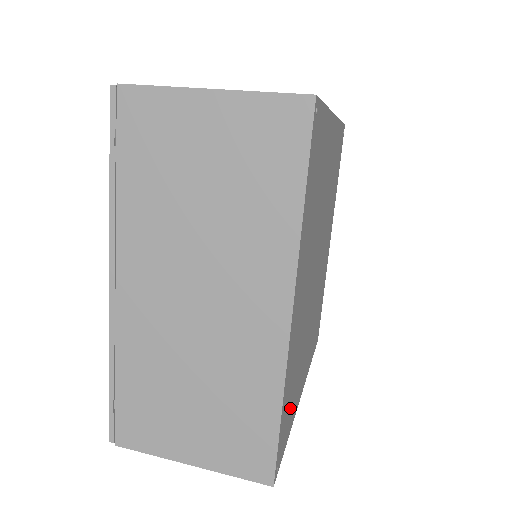
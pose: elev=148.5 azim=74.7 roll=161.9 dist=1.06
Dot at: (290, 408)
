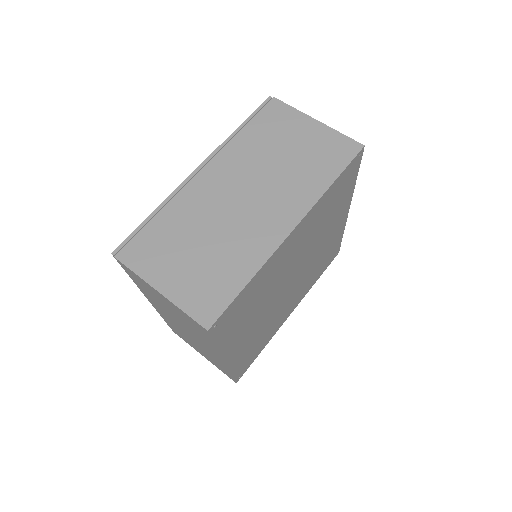
Dot at: (255, 351)
